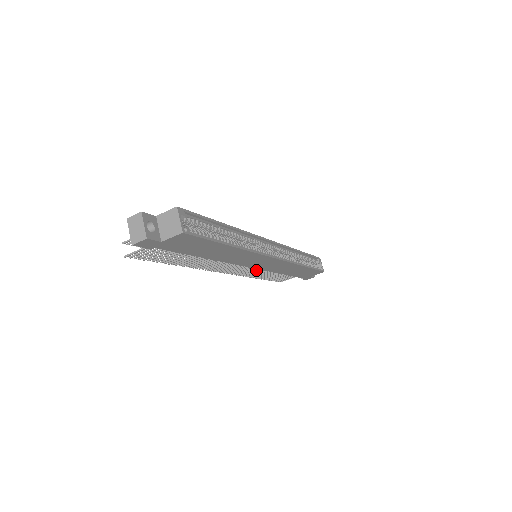
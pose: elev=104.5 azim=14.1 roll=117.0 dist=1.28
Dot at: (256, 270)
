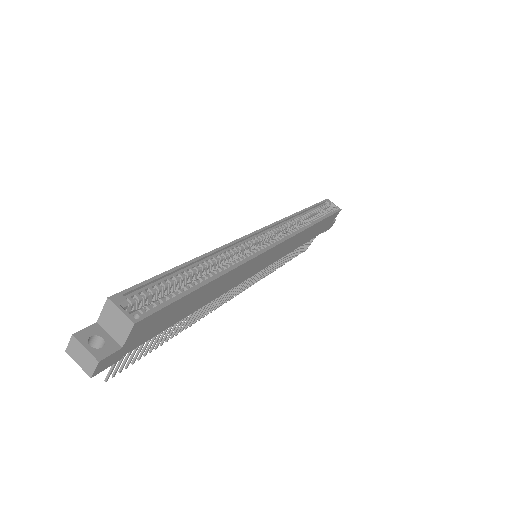
Dot at: (269, 265)
